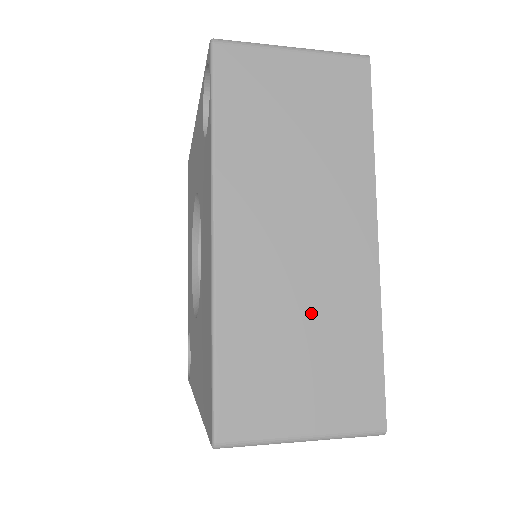
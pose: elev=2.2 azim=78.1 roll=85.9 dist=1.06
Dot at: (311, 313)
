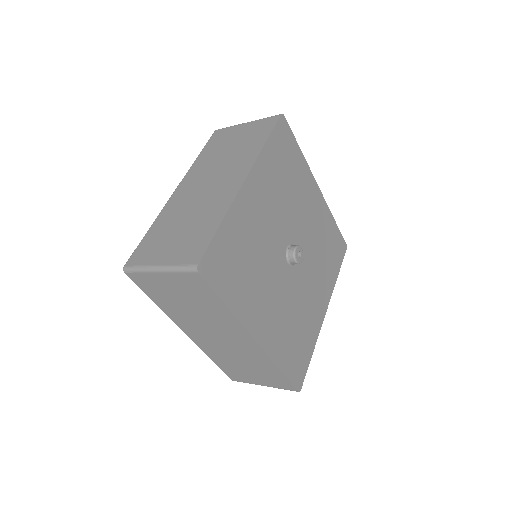
Dot at: (242, 359)
